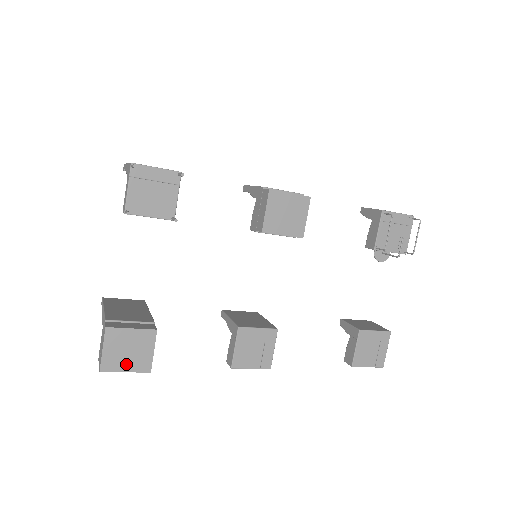
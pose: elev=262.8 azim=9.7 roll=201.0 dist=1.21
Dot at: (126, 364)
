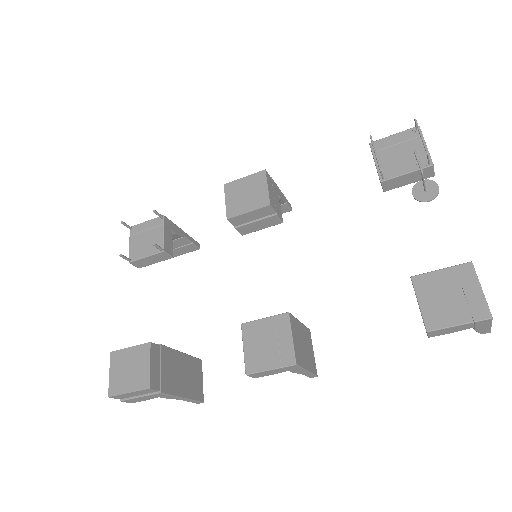
Dot at: (128, 384)
